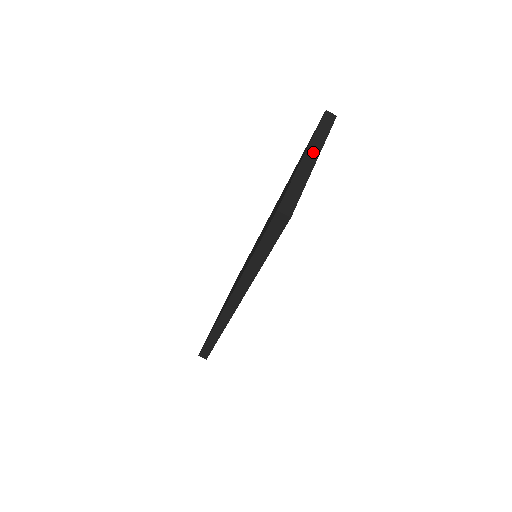
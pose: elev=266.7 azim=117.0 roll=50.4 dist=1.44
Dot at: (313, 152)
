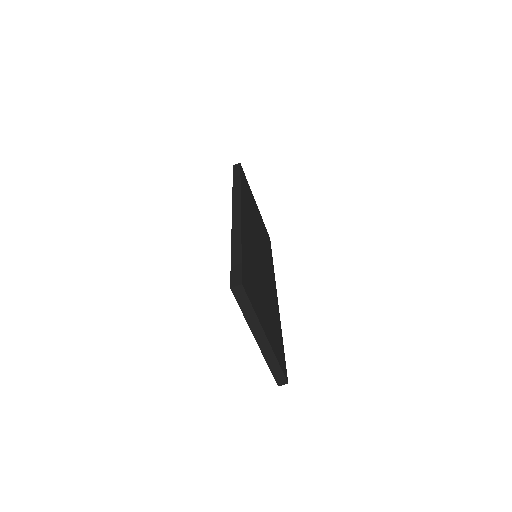
Dot at: (259, 334)
